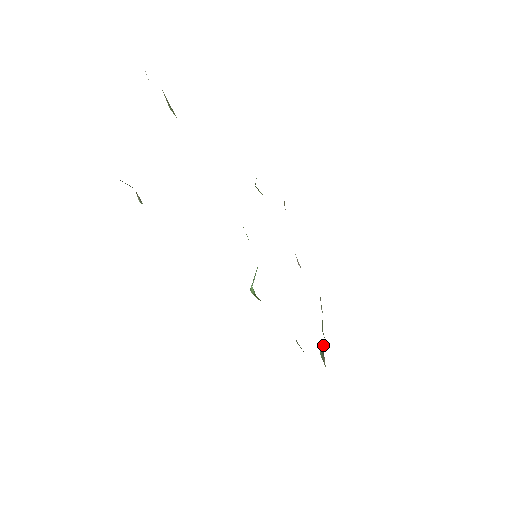
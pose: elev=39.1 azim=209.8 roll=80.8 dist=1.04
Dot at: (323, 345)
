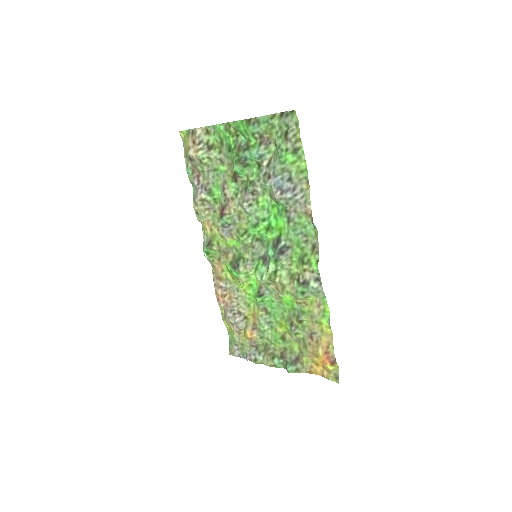
Dot at: (288, 362)
